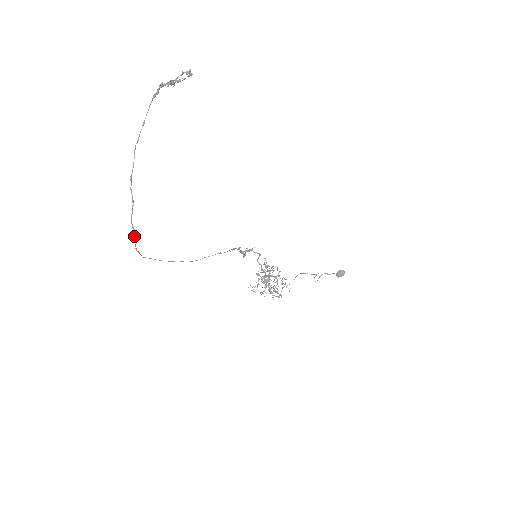
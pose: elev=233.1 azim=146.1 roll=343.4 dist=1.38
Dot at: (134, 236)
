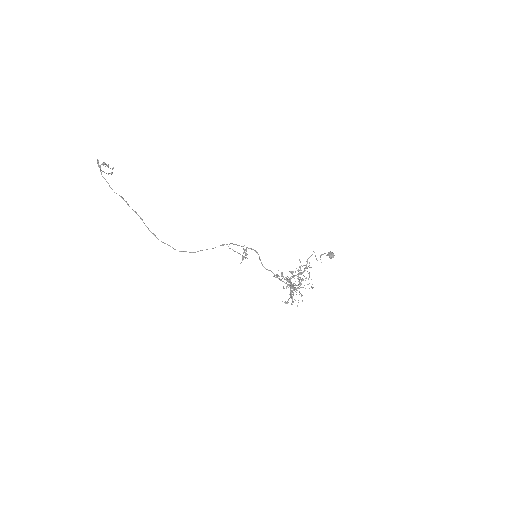
Dot at: (140, 218)
